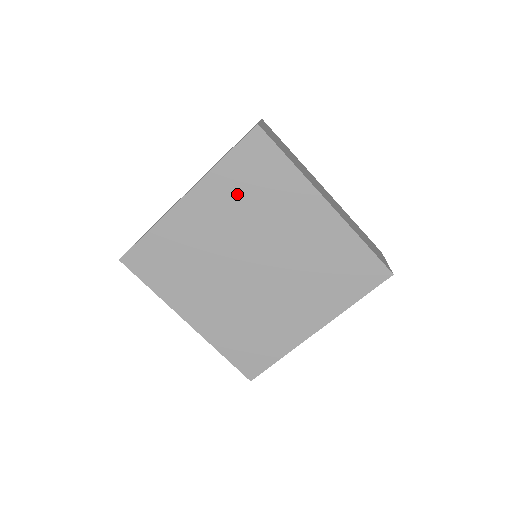
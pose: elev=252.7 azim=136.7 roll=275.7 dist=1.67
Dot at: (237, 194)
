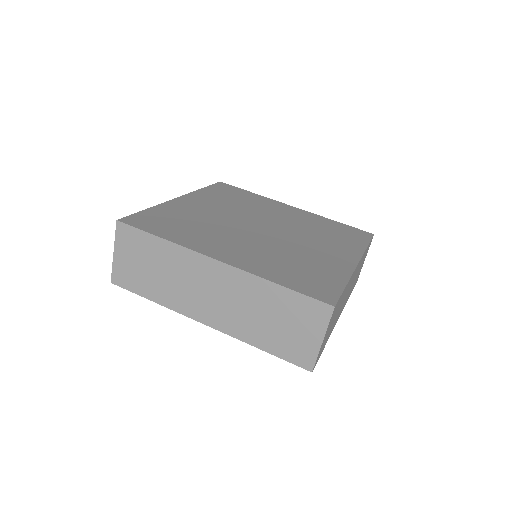
Dot at: (223, 199)
